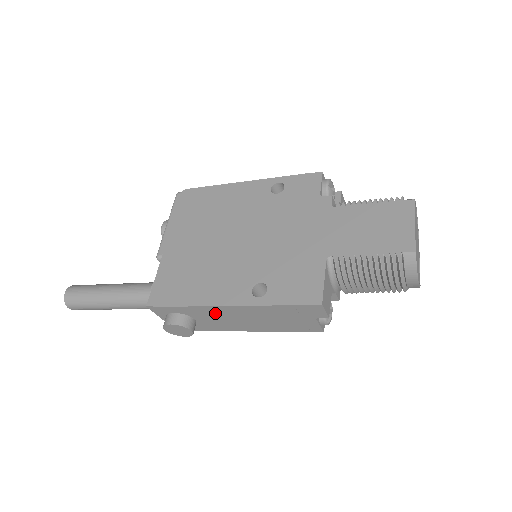
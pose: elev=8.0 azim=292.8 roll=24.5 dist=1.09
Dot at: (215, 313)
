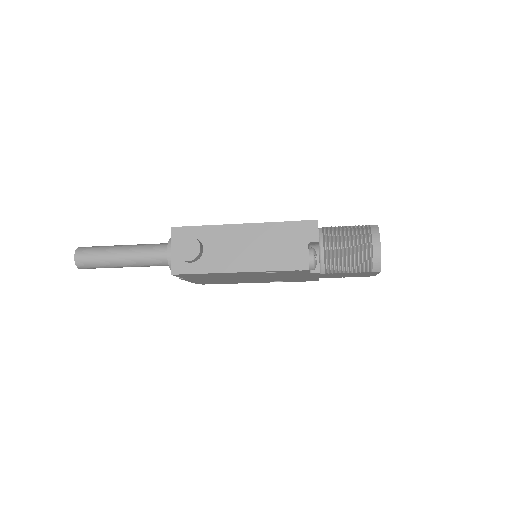
Dot at: (227, 237)
